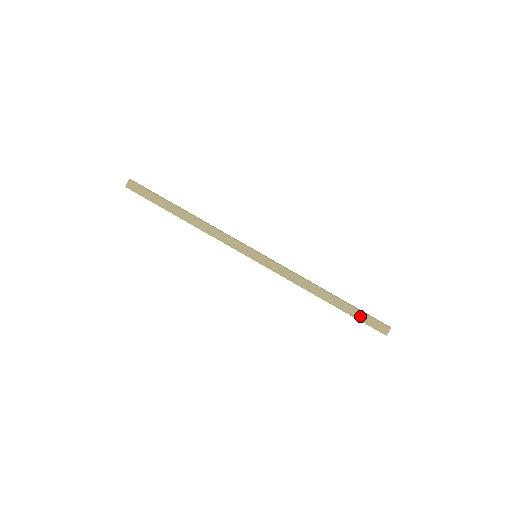
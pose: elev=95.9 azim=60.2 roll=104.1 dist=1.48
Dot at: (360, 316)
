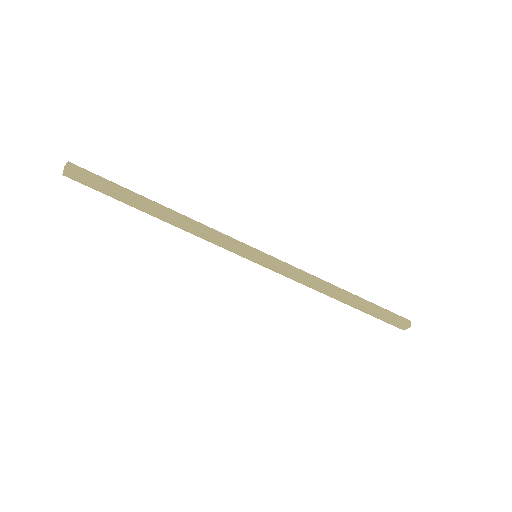
Dot at: (378, 315)
